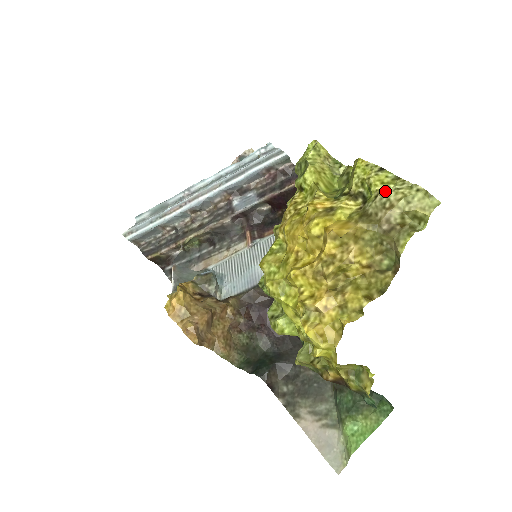
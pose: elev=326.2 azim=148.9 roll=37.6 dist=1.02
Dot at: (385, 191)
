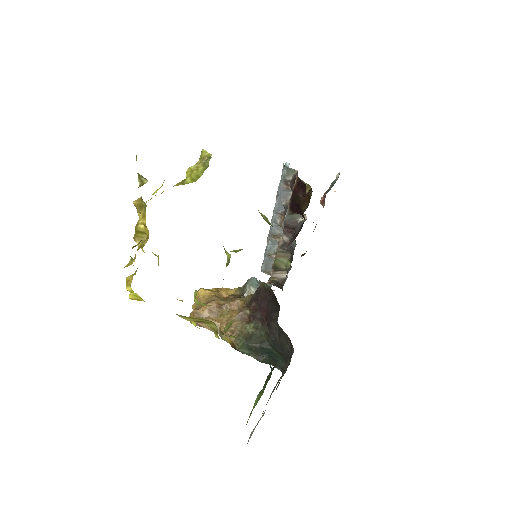
Dot at: occluded
